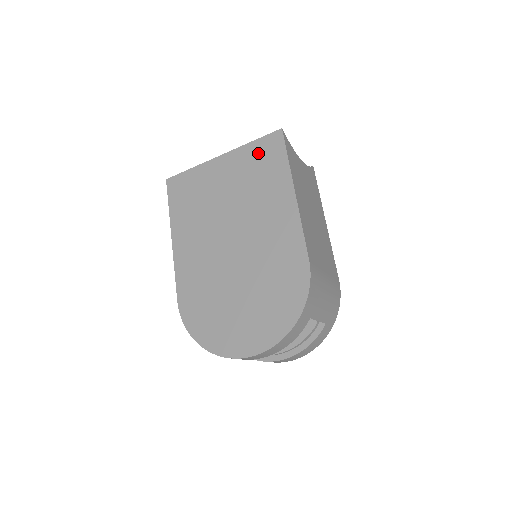
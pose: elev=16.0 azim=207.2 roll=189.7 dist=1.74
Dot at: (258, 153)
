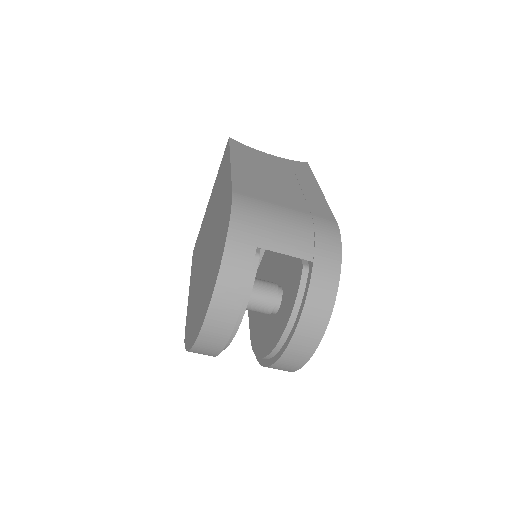
Dot at: (220, 169)
